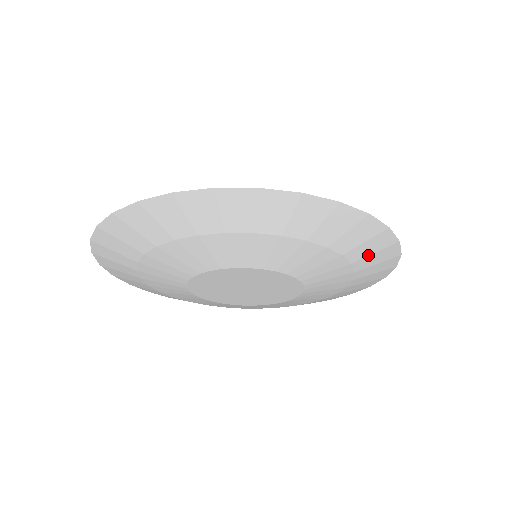
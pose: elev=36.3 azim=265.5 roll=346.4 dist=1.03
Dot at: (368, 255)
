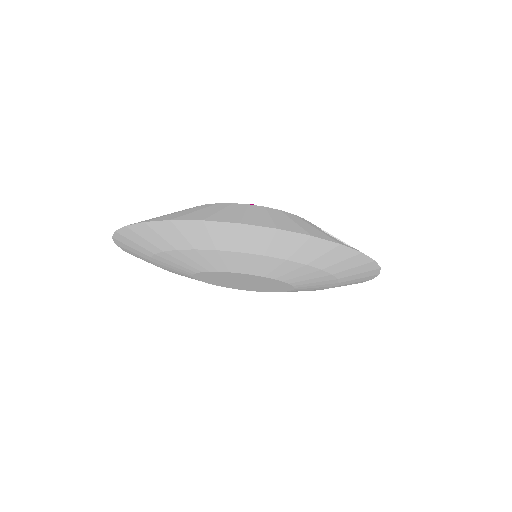
Dot at: occluded
